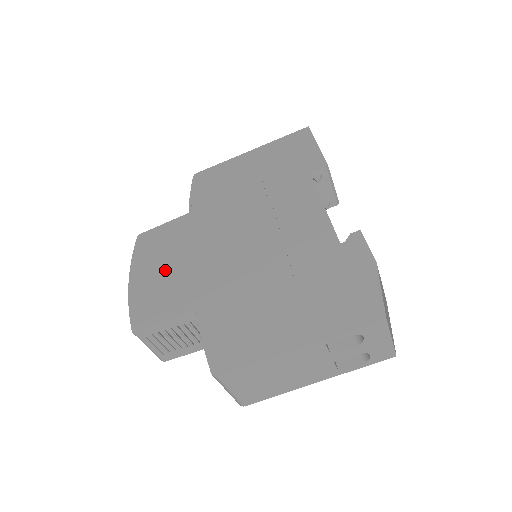
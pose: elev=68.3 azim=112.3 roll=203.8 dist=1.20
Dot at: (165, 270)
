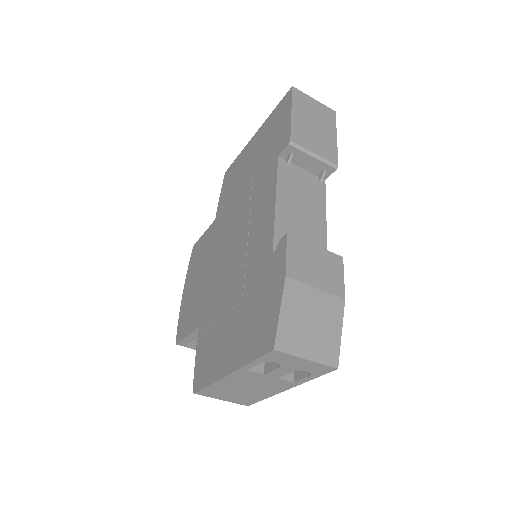
Dot at: (196, 284)
